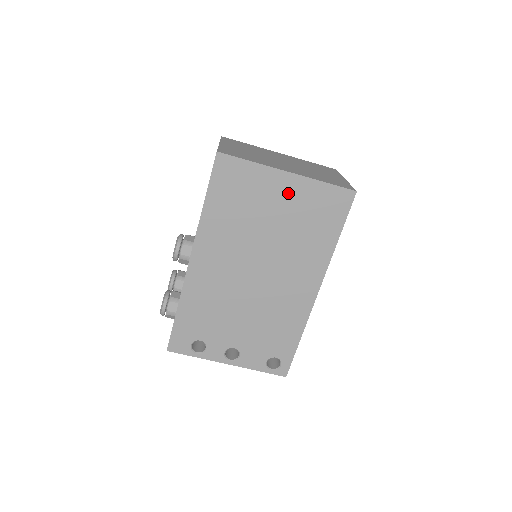
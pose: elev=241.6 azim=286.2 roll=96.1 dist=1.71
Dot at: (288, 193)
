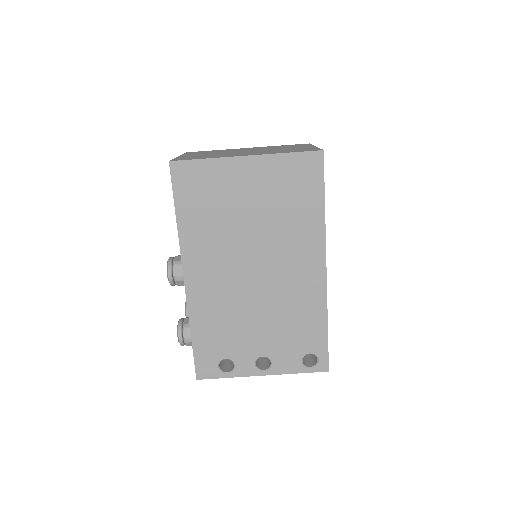
Dot at: (254, 177)
